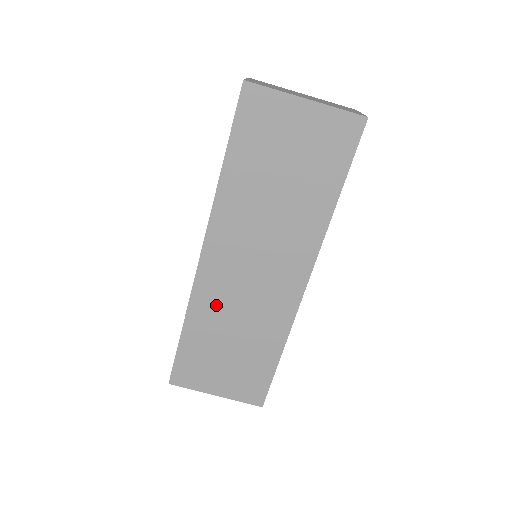
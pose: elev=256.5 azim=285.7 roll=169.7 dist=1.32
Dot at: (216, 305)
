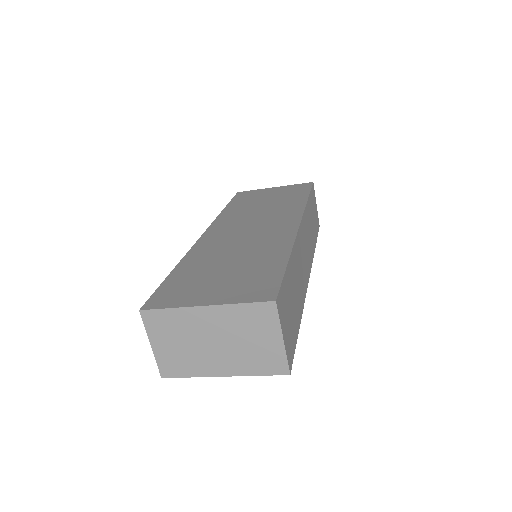
Dot at: occluded
